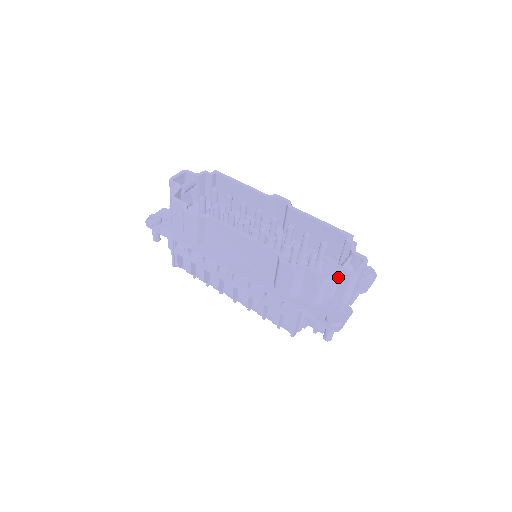
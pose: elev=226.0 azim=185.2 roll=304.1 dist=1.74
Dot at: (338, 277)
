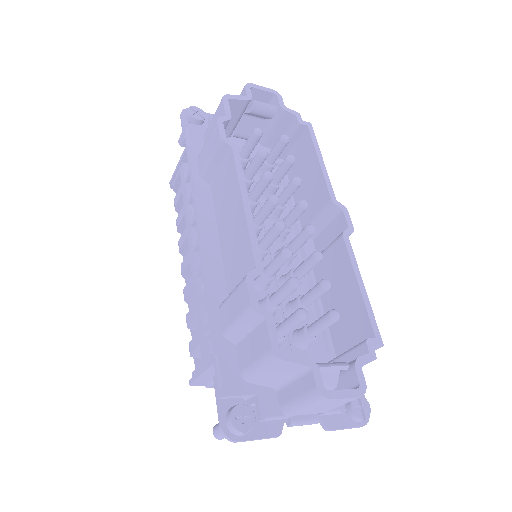
Dot at: (300, 373)
